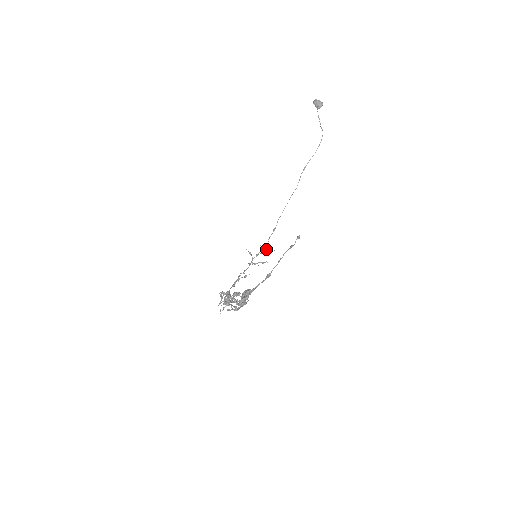
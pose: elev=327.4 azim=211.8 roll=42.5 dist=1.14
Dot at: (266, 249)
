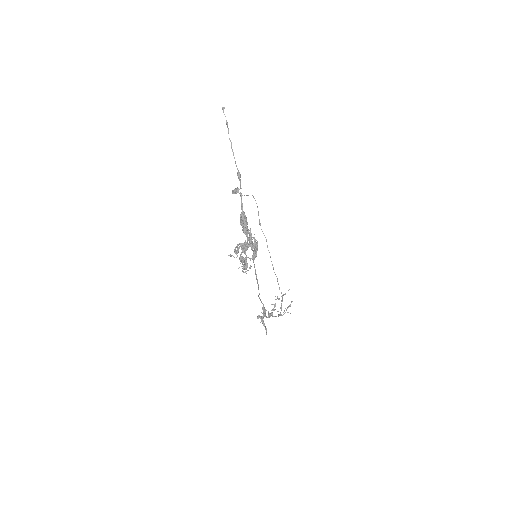
Dot at: (282, 295)
